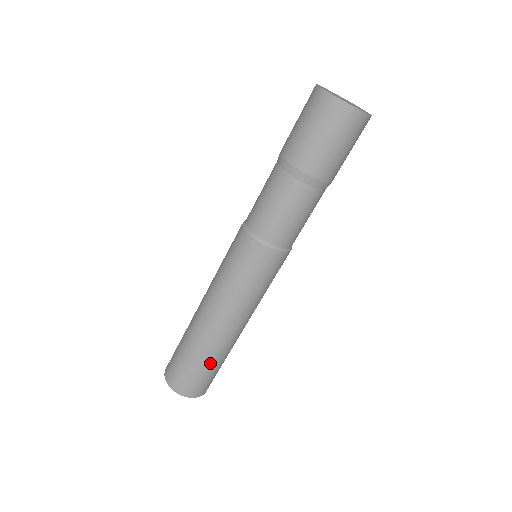
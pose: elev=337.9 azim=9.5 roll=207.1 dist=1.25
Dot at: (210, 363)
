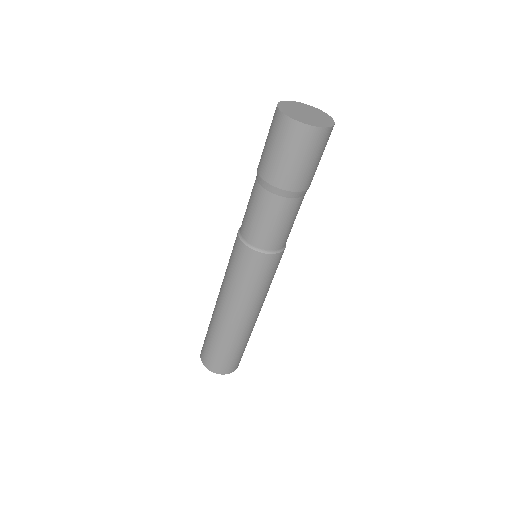
Dot at: (231, 347)
